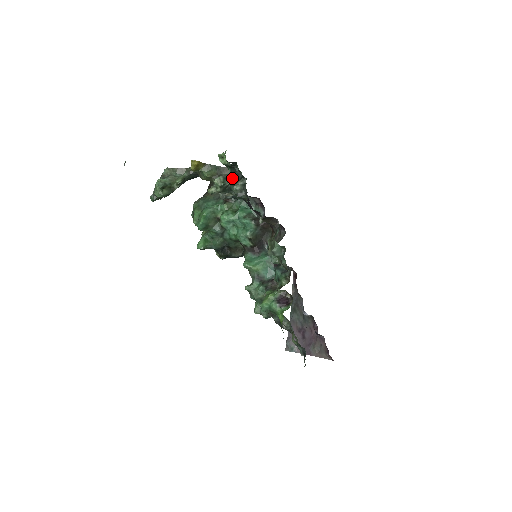
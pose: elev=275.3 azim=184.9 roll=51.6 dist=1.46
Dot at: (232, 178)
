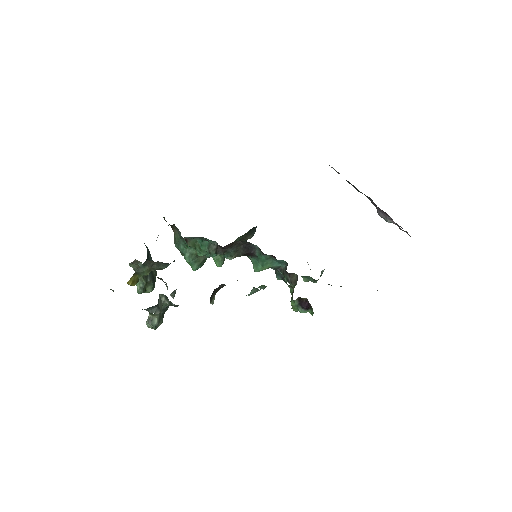
Dot at: (153, 315)
